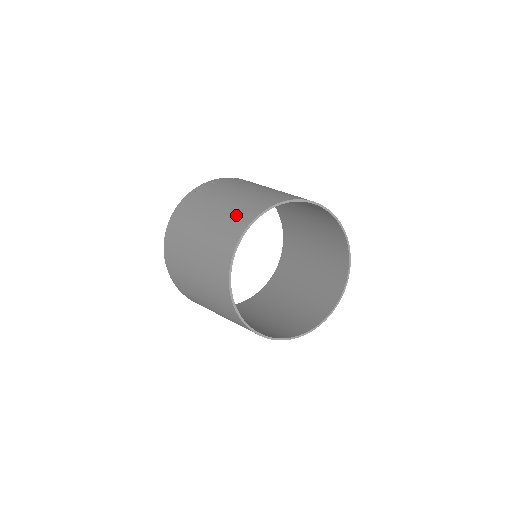
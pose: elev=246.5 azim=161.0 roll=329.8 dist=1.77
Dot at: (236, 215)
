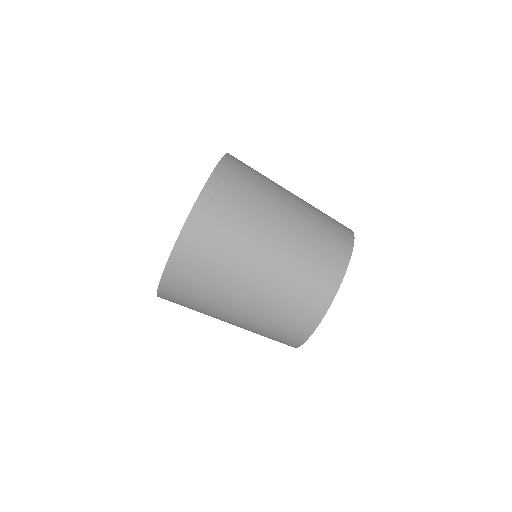
Dot at: (305, 290)
